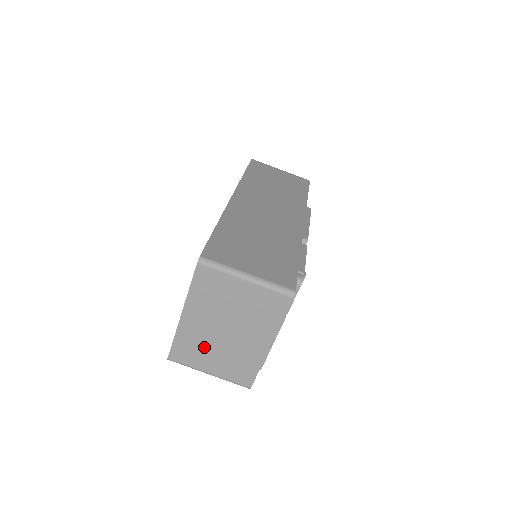
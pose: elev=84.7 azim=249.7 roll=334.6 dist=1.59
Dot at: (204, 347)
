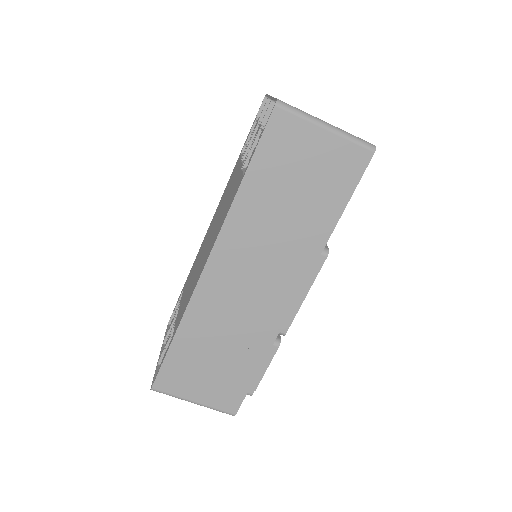
Dot at: occluded
